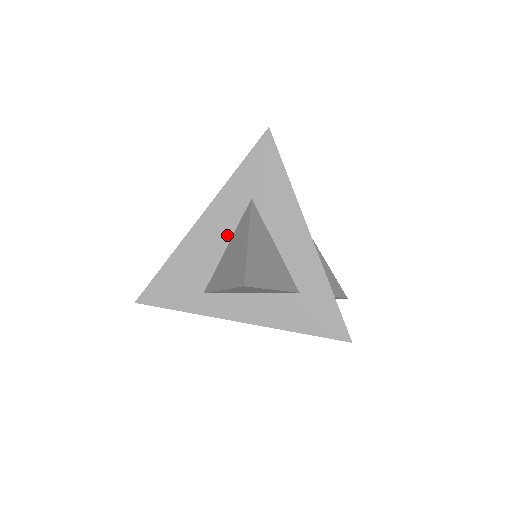
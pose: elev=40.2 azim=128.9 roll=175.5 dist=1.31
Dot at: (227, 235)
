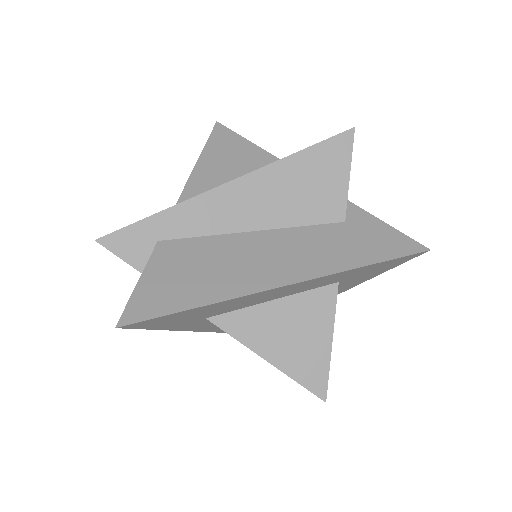
Dot at: occluded
